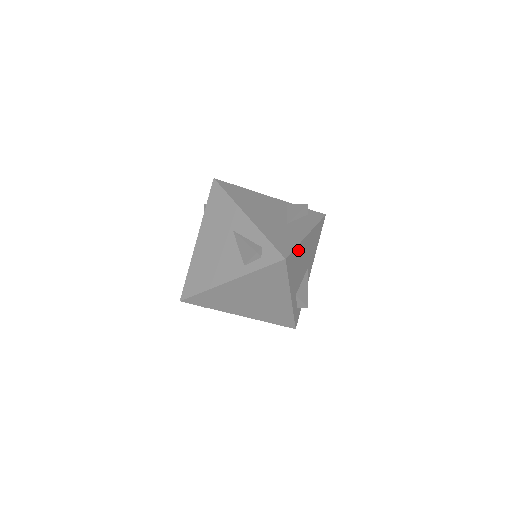
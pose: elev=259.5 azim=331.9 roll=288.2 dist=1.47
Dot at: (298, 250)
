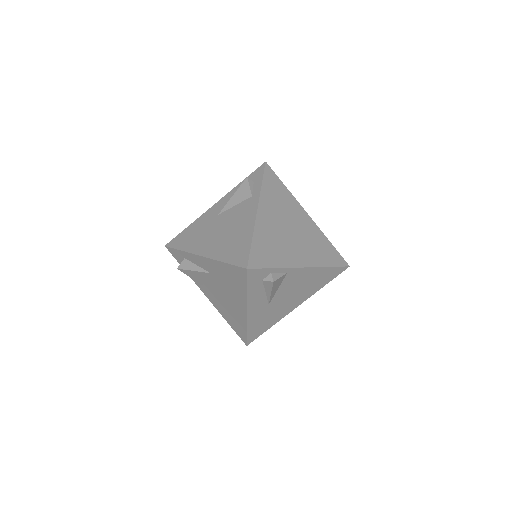
Dot at: occluded
